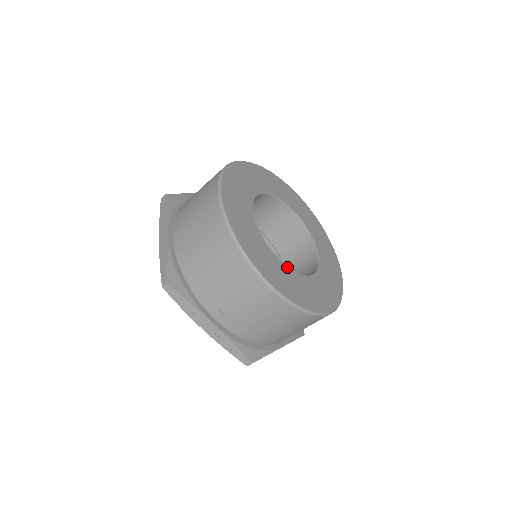
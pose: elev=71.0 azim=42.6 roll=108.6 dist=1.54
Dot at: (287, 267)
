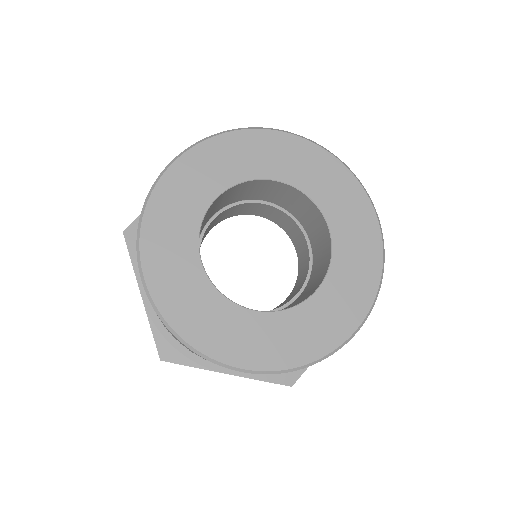
Dot at: (271, 313)
